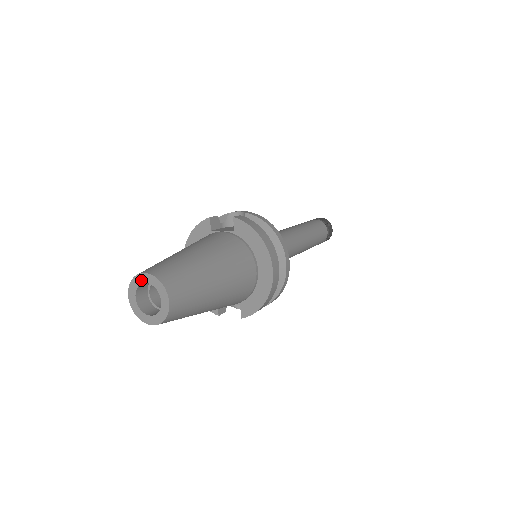
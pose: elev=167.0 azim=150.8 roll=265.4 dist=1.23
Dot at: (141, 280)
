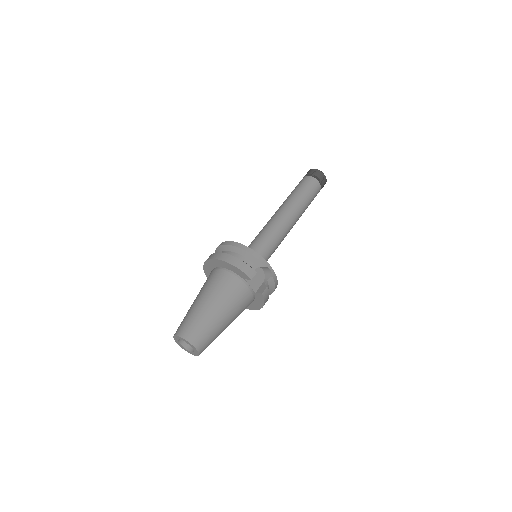
Dot at: (190, 345)
